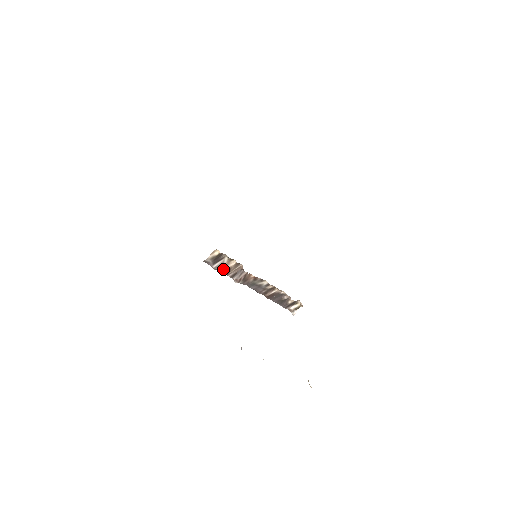
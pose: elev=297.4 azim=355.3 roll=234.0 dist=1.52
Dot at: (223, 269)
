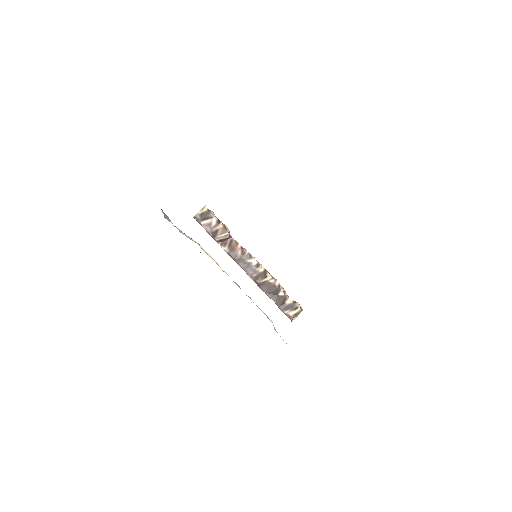
Dot at: (211, 230)
